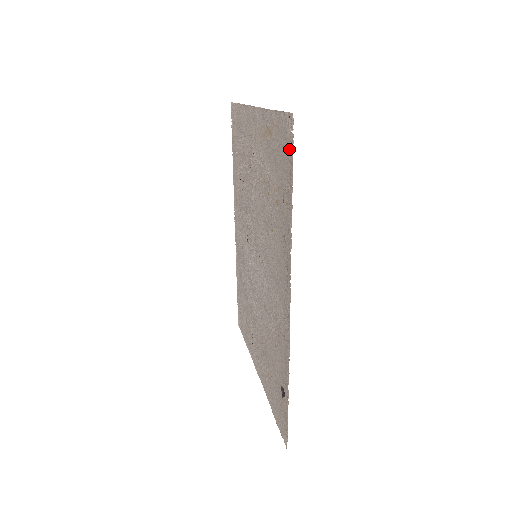
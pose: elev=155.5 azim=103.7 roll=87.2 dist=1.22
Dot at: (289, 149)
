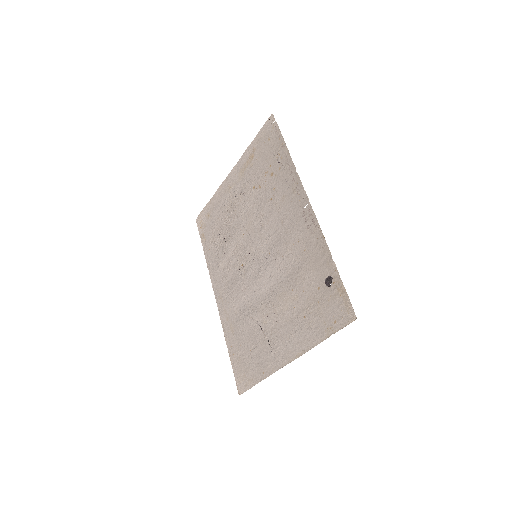
Dot at: (275, 131)
